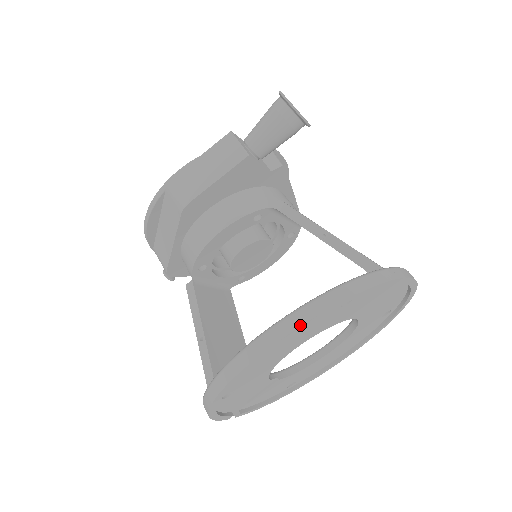
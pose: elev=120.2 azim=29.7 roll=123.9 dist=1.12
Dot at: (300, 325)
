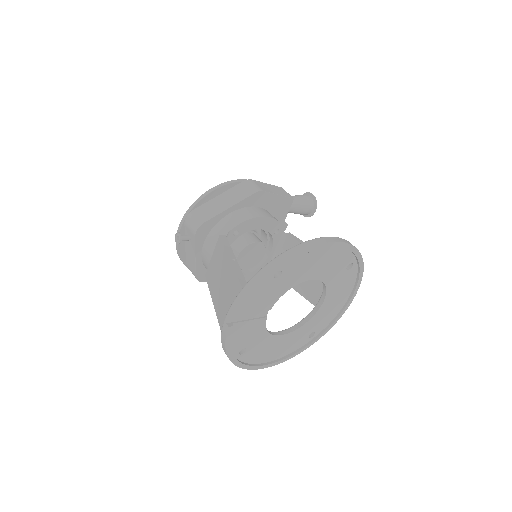
Dot at: (351, 244)
